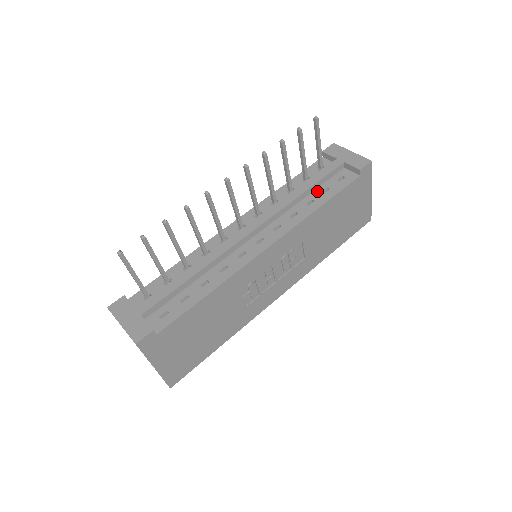
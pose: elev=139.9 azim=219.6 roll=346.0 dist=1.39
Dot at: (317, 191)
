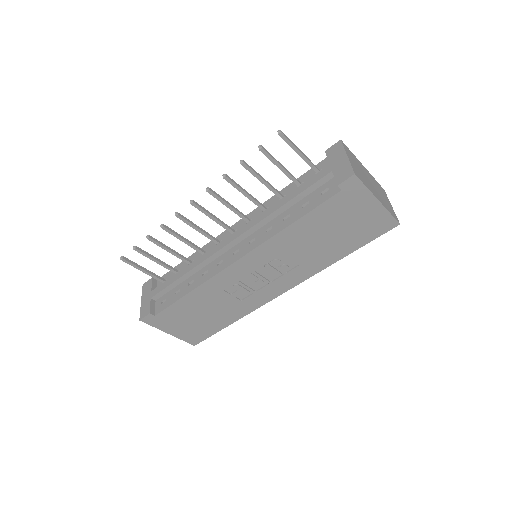
Dot at: (299, 204)
